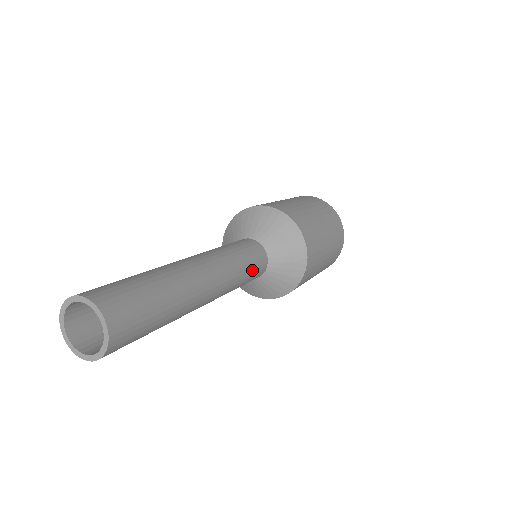
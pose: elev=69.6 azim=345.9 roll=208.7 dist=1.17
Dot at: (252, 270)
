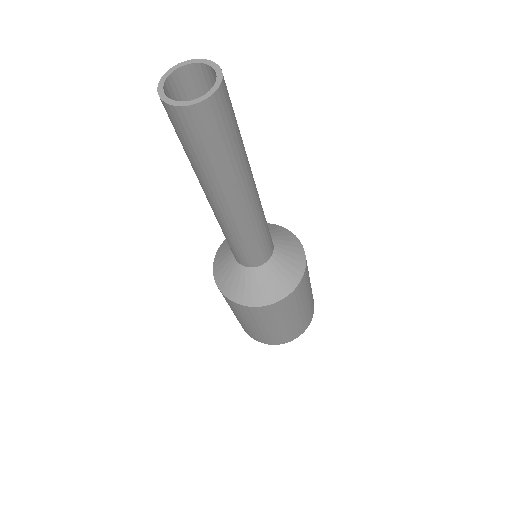
Dot at: (263, 244)
